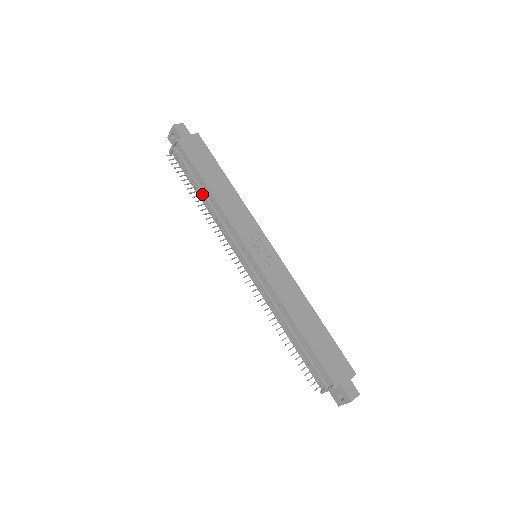
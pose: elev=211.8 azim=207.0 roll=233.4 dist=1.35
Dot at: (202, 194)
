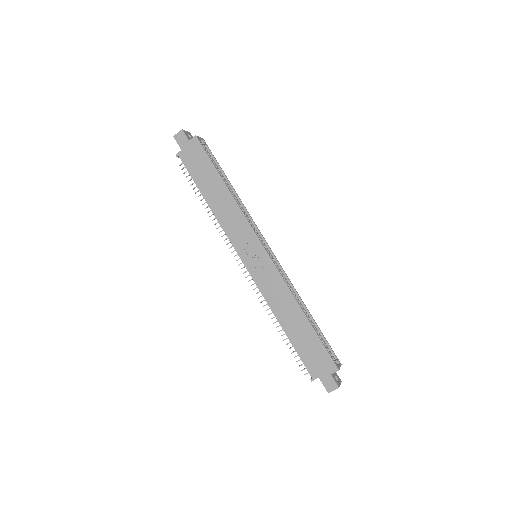
Dot at: occluded
